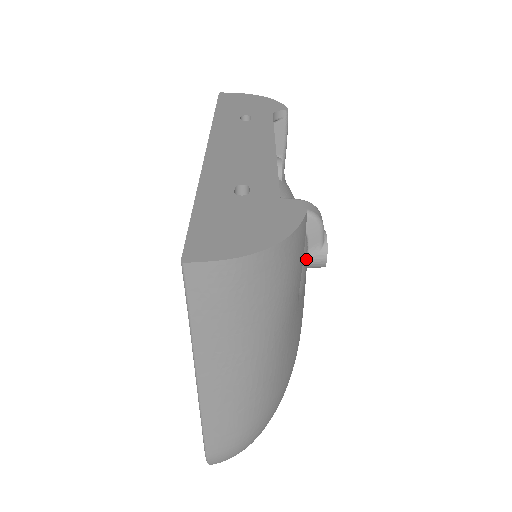
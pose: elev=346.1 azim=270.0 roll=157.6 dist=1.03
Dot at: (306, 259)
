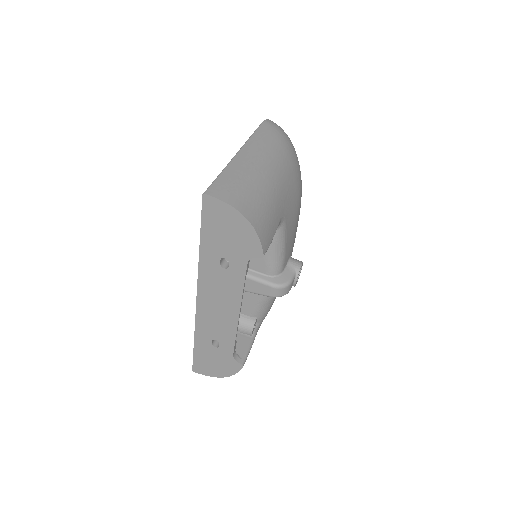
Dot at: occluded
